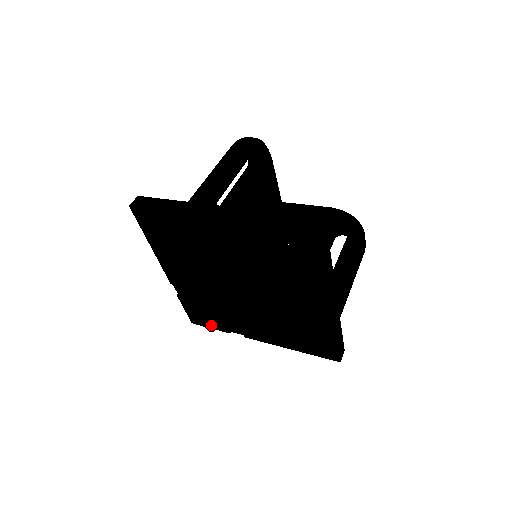
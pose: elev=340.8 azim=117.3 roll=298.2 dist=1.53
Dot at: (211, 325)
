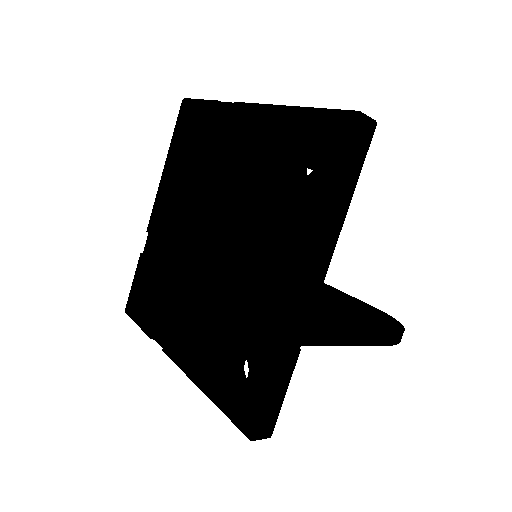
Dot at: (141, 318)
